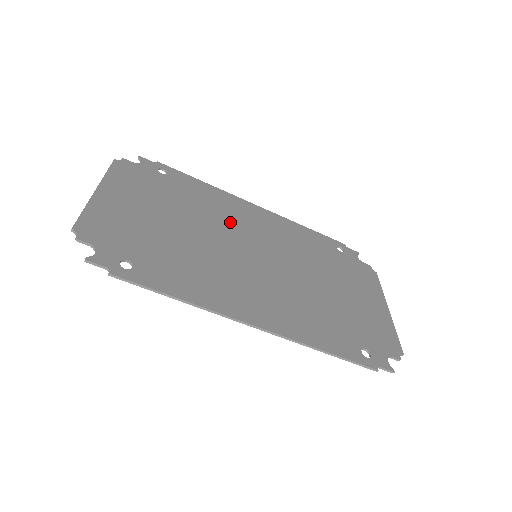
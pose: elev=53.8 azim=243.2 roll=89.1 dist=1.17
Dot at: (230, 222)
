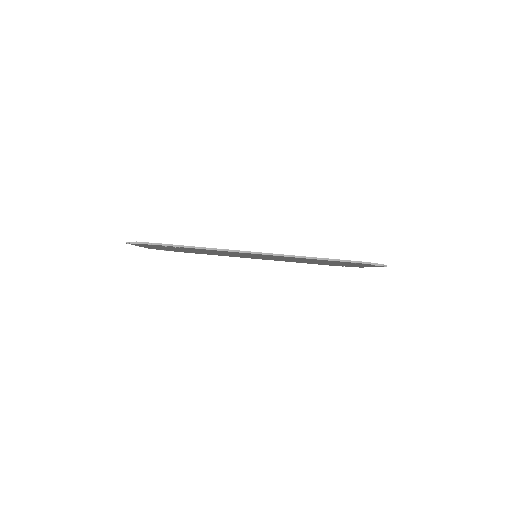
Dot at: occluded
